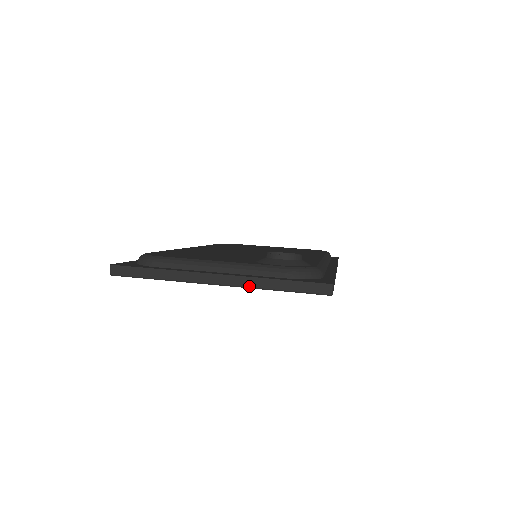
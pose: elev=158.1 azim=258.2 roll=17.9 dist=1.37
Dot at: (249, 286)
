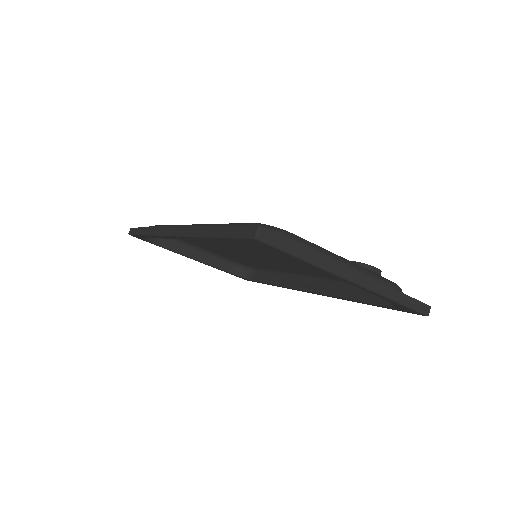
Dot at: (379, 292)
